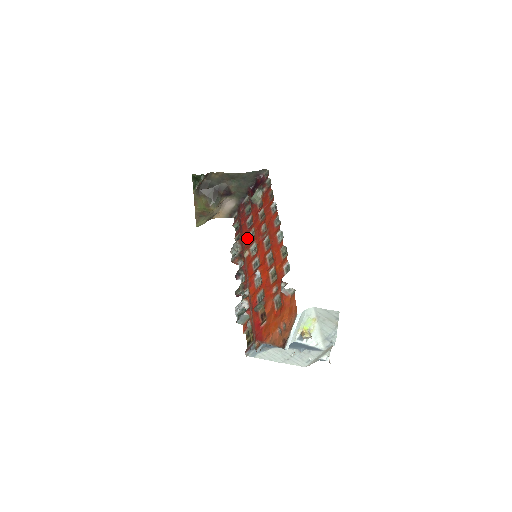
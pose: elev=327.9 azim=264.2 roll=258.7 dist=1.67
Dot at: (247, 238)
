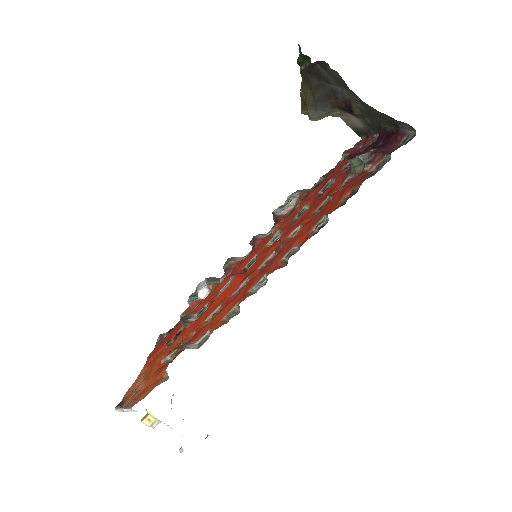
Dot at: (300, 208)
